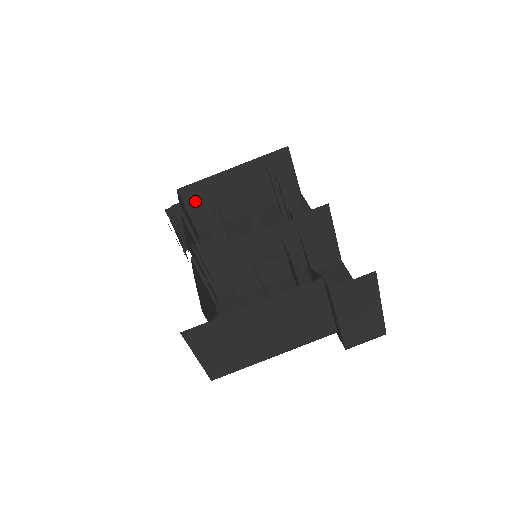
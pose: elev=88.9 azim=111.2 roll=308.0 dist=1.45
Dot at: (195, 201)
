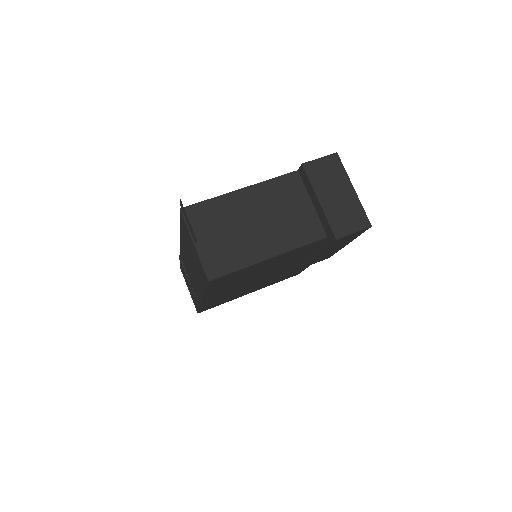
Dot at: occluded
